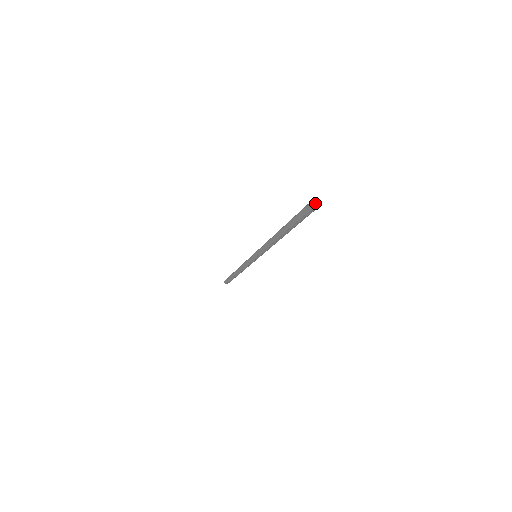
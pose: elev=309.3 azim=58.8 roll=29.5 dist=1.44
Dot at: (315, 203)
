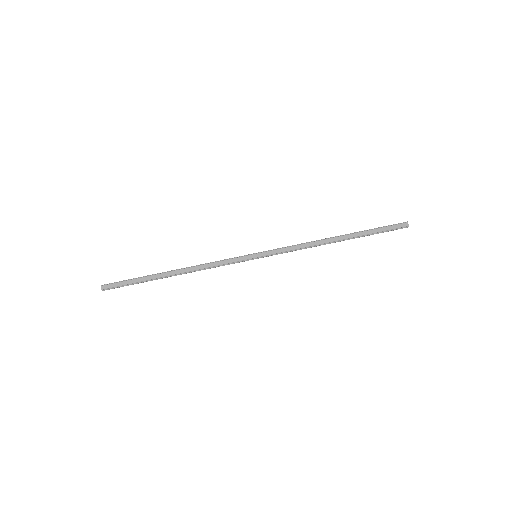
Dot at: (407, 224)
